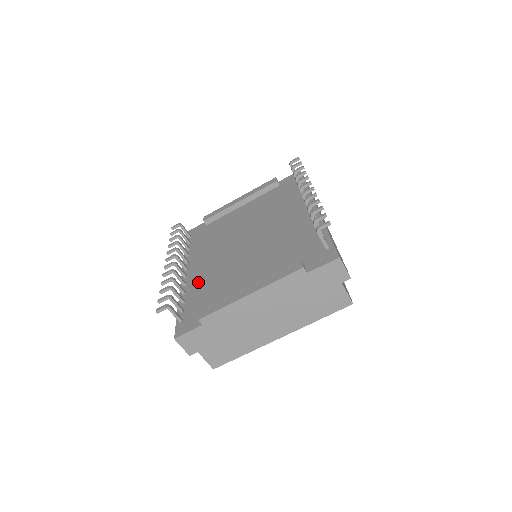
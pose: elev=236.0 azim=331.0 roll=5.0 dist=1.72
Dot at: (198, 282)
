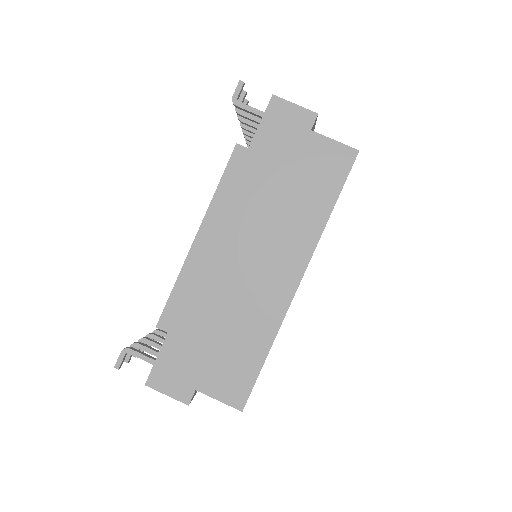
Dot at: occluded
